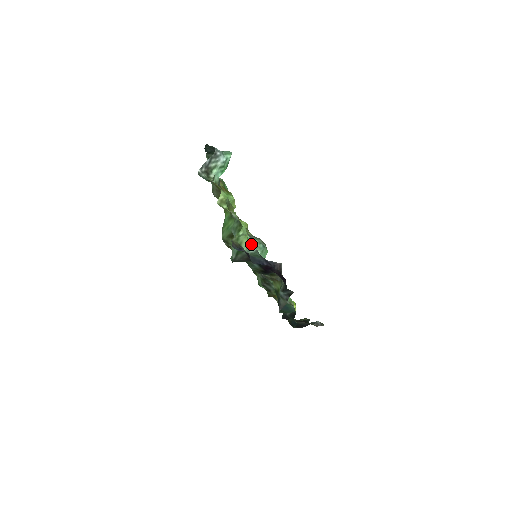
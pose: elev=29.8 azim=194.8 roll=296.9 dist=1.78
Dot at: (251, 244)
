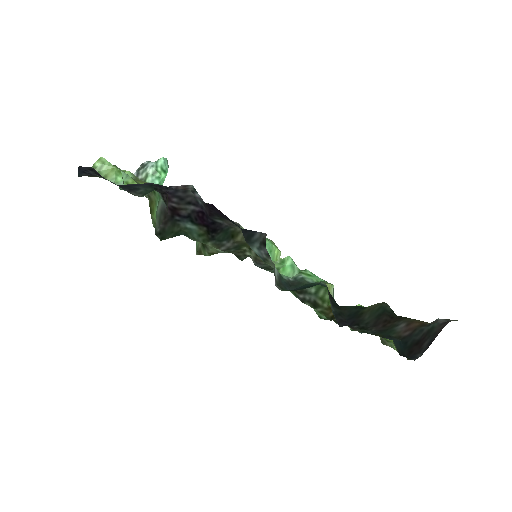
Dot at: occluded
